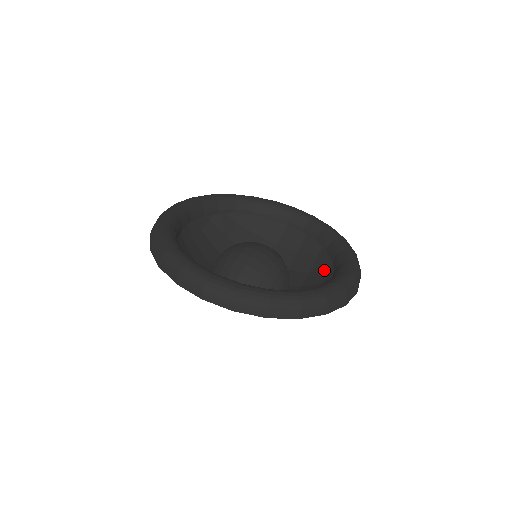
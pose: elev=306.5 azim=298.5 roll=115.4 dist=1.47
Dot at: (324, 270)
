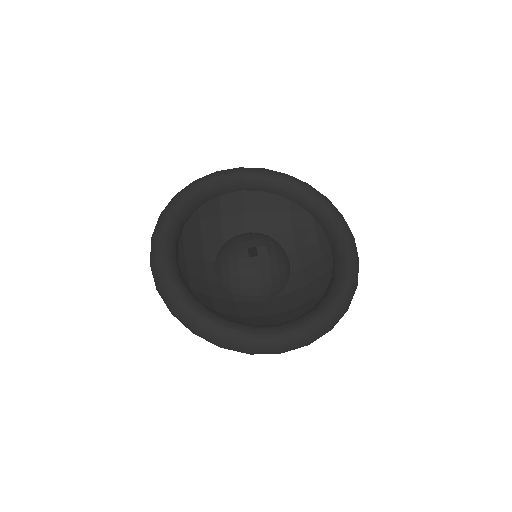
Dot at: (308, 226)
